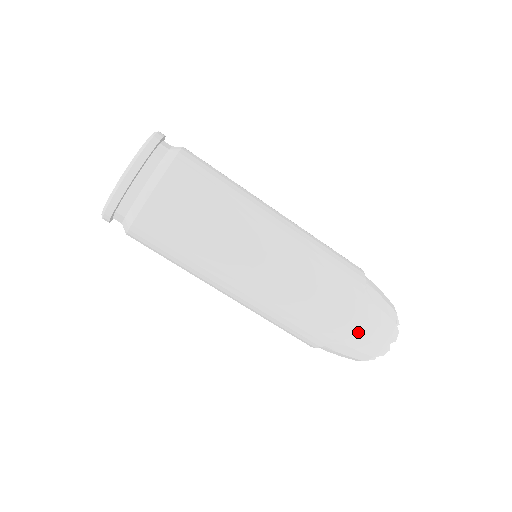
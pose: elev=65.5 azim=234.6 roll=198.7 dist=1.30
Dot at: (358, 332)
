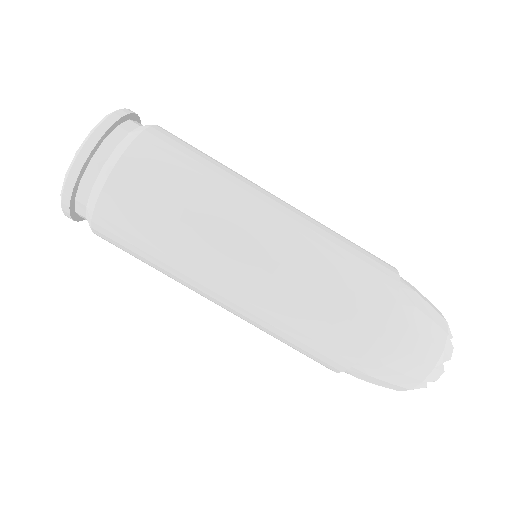
Dot at: (396, 344)
